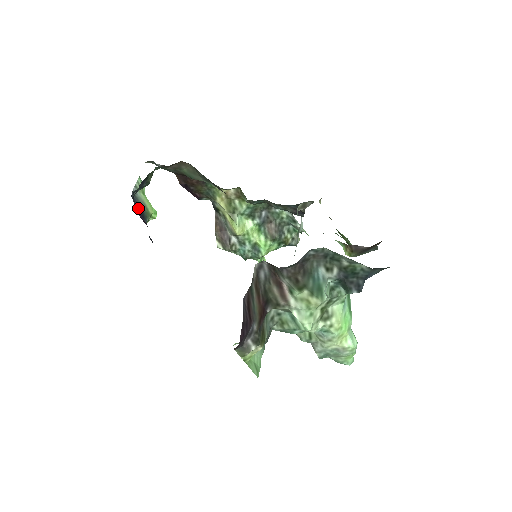
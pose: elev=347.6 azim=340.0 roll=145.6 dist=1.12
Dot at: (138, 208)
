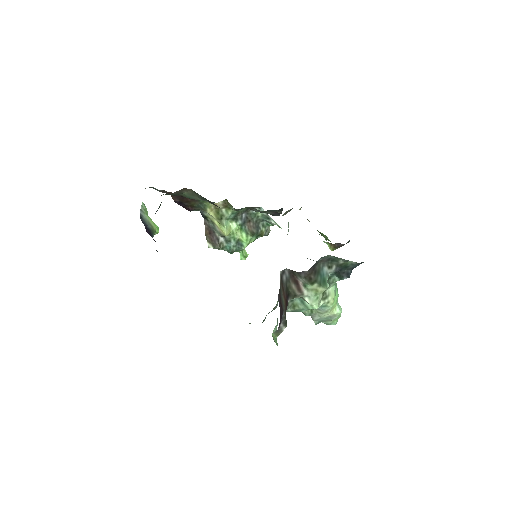
Dot at: (147, 228)
